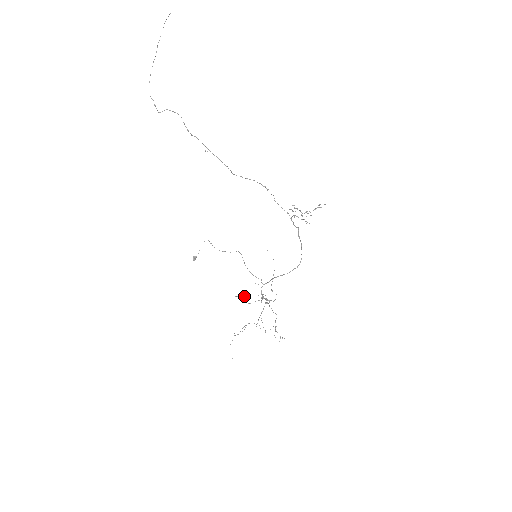
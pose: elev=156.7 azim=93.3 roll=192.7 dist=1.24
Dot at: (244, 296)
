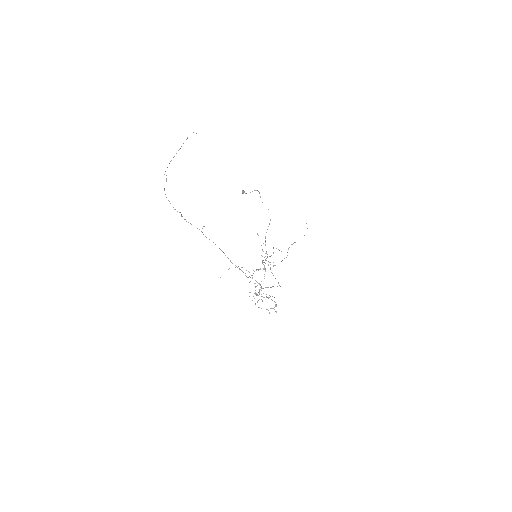
Dot at: occluded
